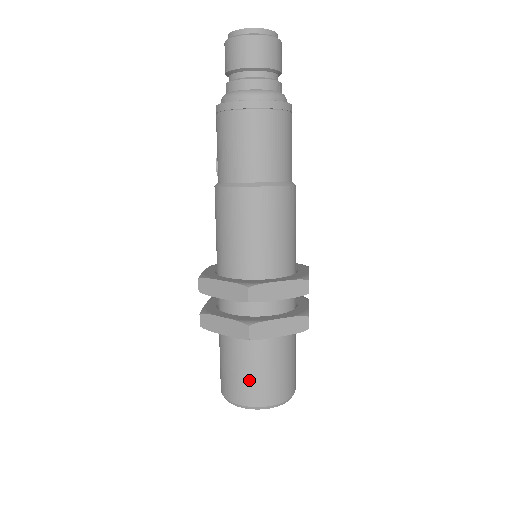
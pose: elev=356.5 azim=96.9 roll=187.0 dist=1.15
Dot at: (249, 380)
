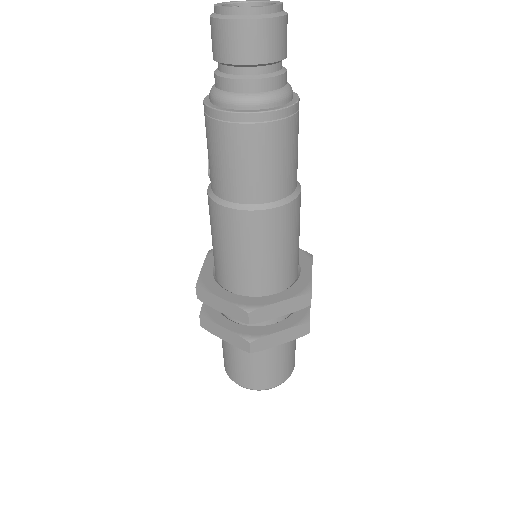
Dot at: (251, 371)
